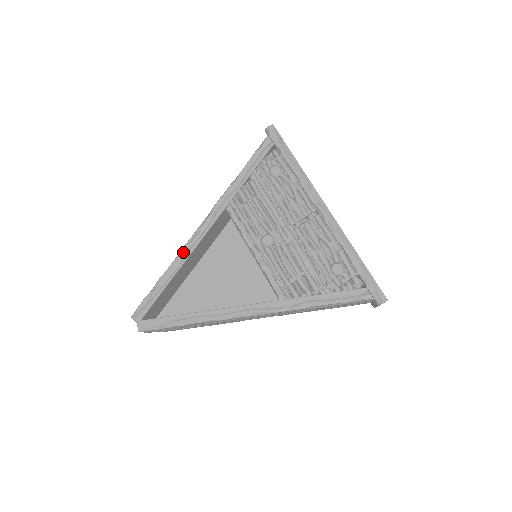
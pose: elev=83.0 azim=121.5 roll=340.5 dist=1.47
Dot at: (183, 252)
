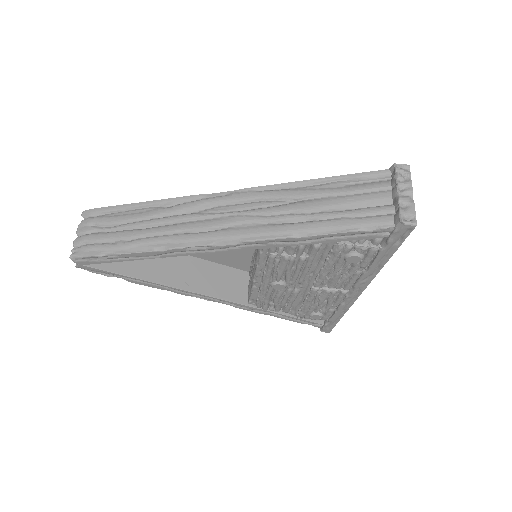
Dot at: (173, 252)
